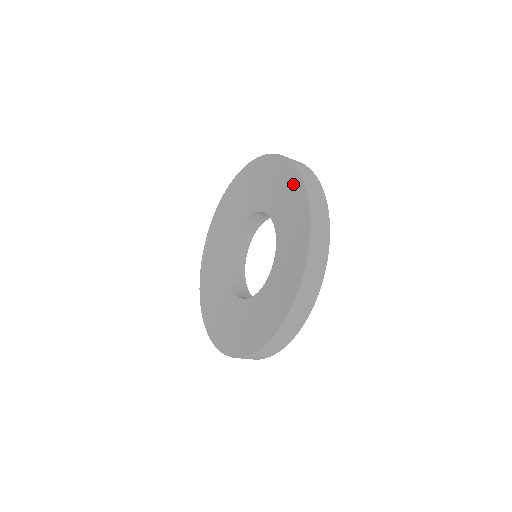
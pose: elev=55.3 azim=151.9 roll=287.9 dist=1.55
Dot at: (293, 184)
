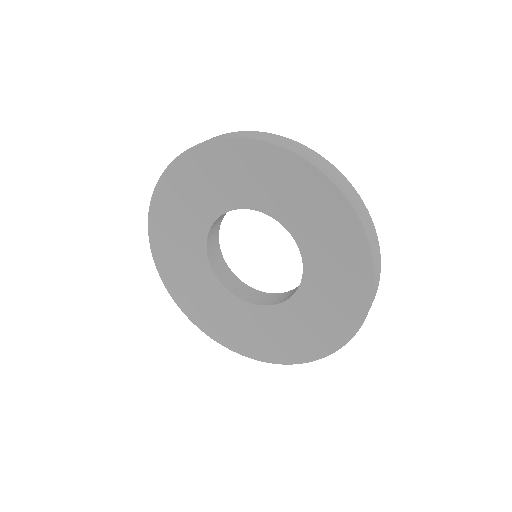
Dot at: (291, 170)
